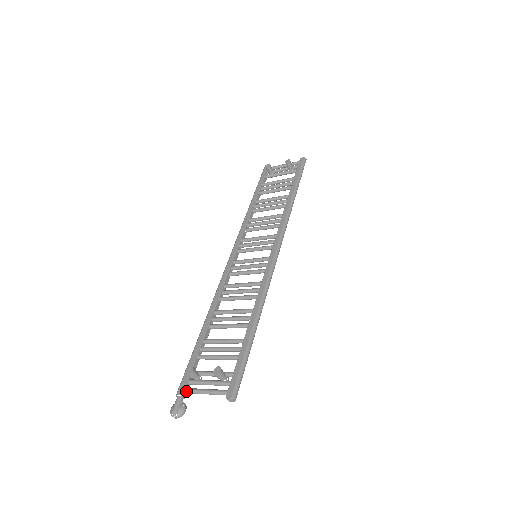
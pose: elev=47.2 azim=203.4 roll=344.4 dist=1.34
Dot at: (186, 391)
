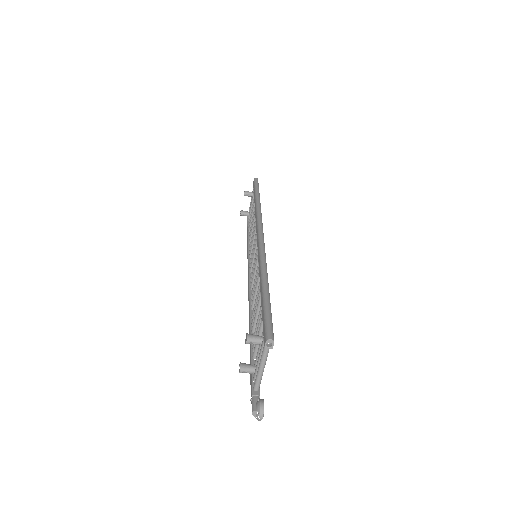
Dot at: (254, 388)
